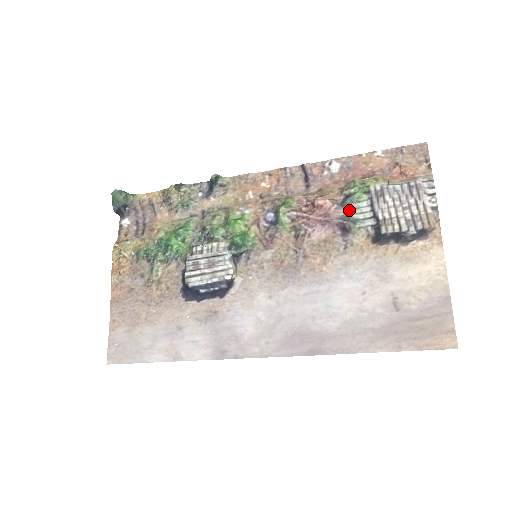
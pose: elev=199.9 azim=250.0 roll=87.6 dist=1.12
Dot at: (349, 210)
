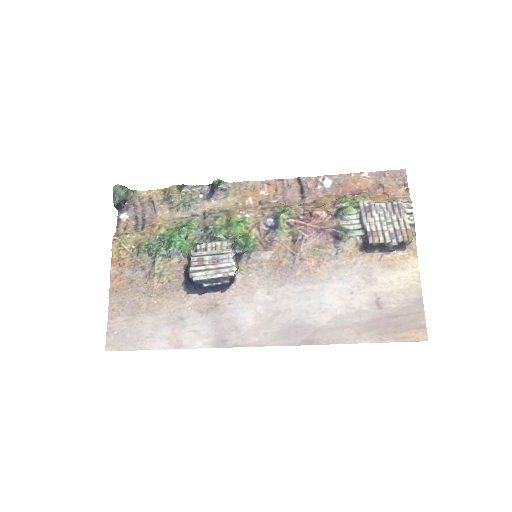
Dot at: (341, 221)
